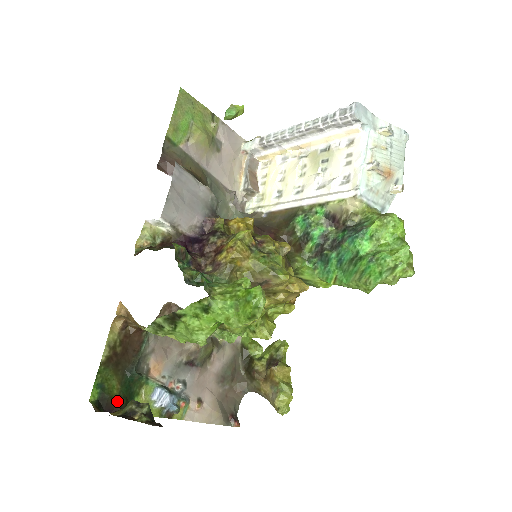
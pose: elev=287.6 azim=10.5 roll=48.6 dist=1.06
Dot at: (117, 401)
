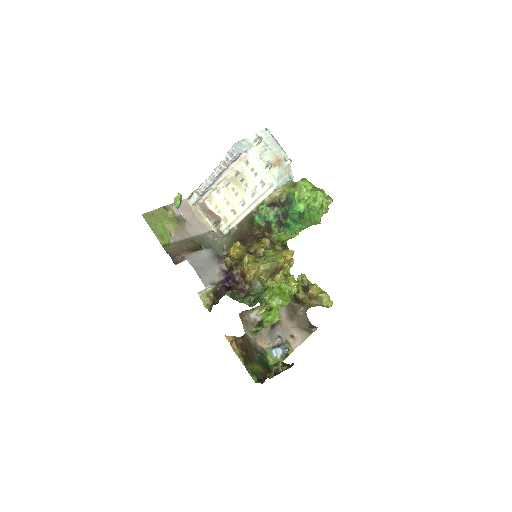
Dot at: (265, 372)
